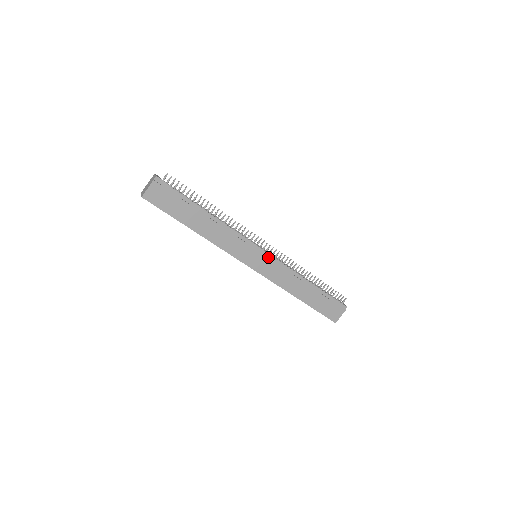
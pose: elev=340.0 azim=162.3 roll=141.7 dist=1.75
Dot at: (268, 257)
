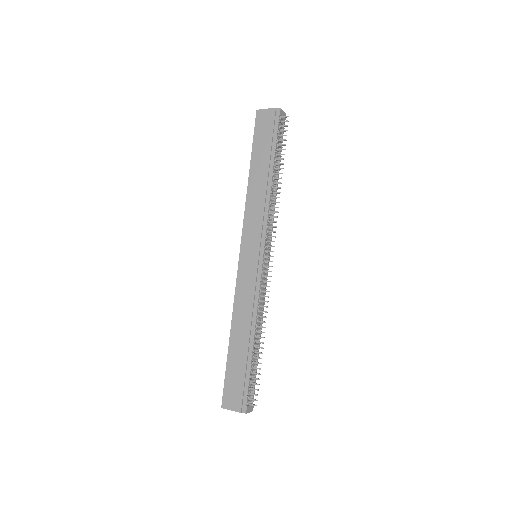
Dot at: (259, 266)
